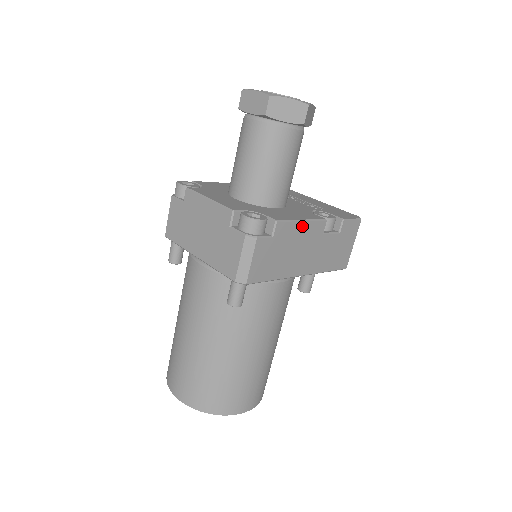
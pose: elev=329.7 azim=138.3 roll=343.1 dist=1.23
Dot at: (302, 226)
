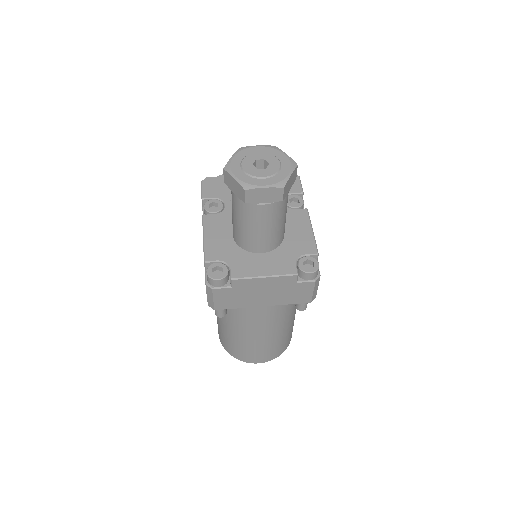
Dot at: occluded
